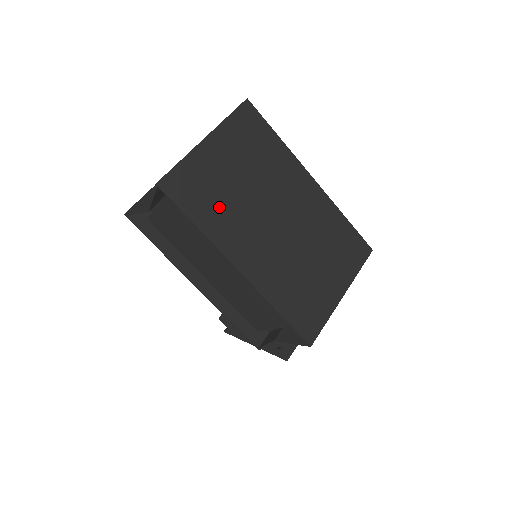
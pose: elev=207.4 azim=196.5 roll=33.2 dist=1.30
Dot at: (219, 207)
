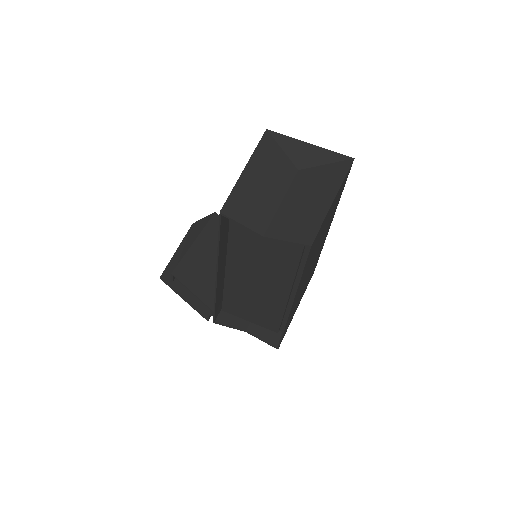
Dot at: occluded
